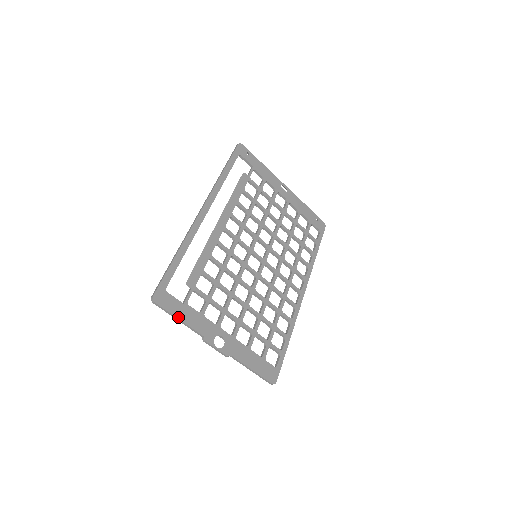
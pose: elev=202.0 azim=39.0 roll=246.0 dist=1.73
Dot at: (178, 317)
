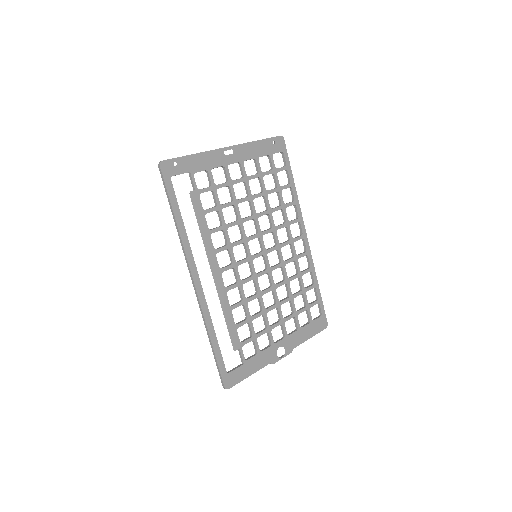
Dot at: (248, 376)
